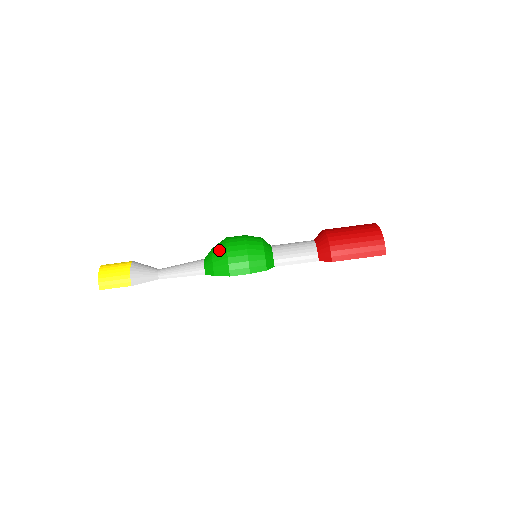
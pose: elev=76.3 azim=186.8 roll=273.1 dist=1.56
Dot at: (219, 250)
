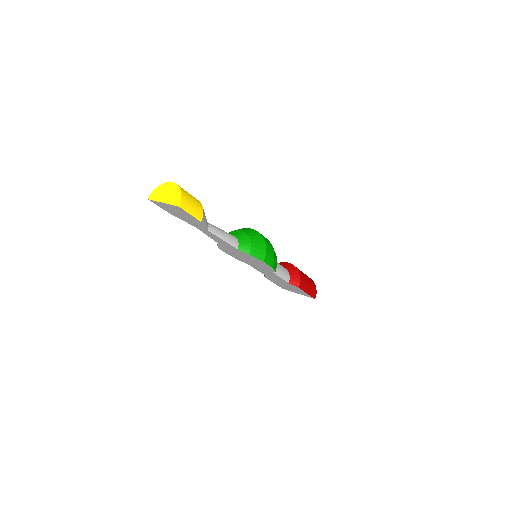
Dot at: (256, 235)
